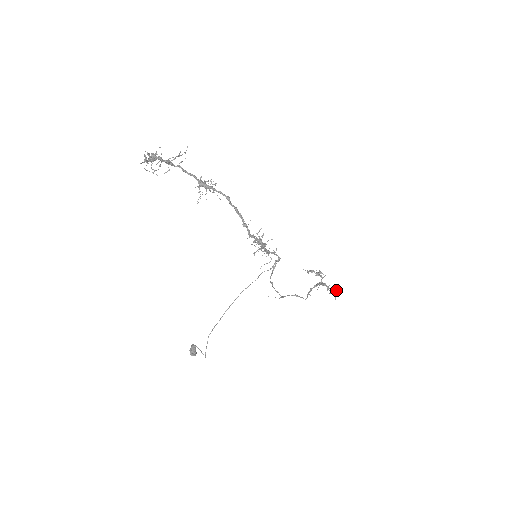
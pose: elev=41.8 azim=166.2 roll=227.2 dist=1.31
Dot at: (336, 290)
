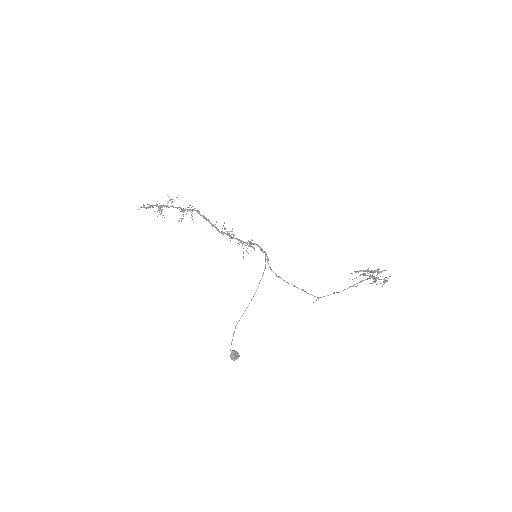
Dot at: occluded
